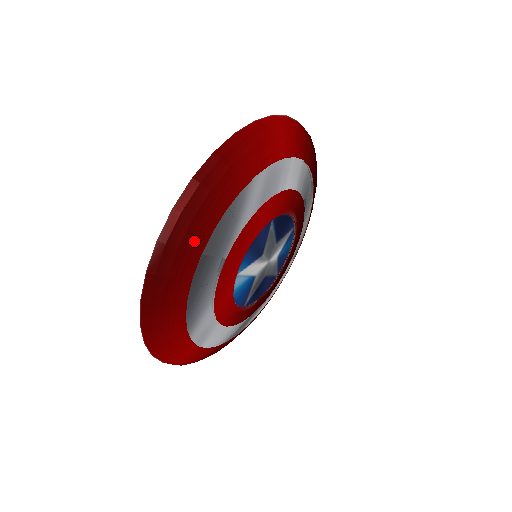
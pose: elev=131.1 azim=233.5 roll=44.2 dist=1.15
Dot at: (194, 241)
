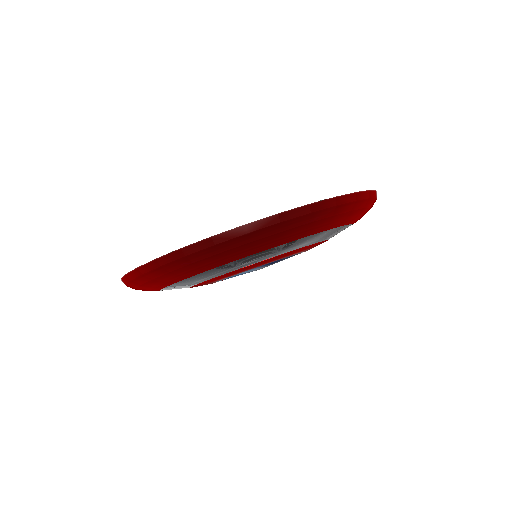
Dot at: (263, 244)
